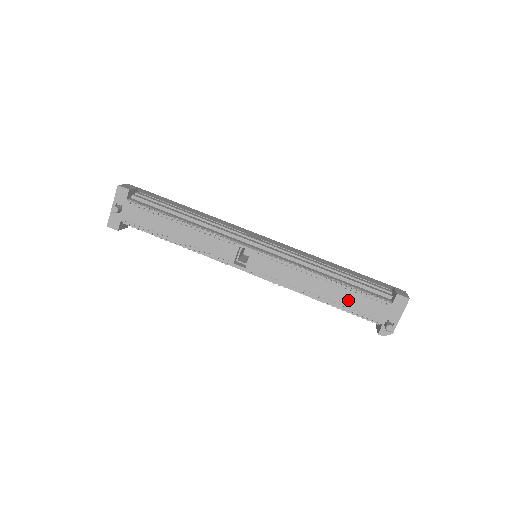
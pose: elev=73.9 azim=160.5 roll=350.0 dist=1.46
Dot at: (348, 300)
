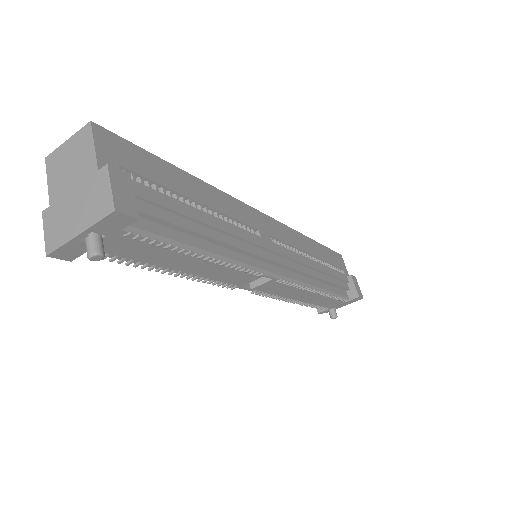
Dot at: (321, 301)
